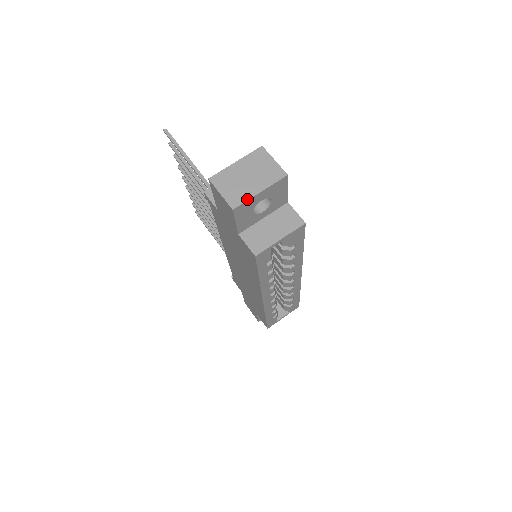
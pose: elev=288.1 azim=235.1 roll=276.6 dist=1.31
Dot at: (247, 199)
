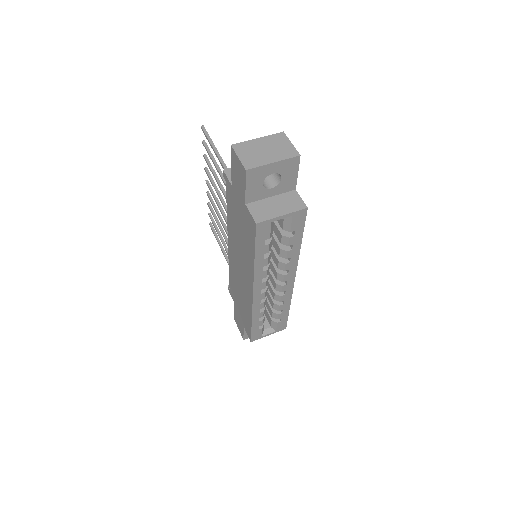
Dot at: (260, 165)
